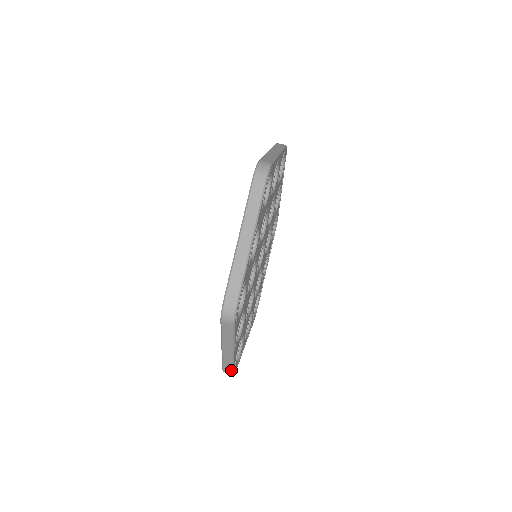
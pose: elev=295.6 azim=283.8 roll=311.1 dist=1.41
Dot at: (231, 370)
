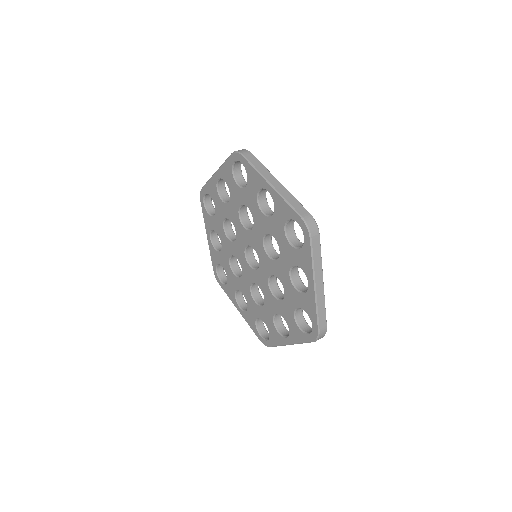
Dot at: occluded
